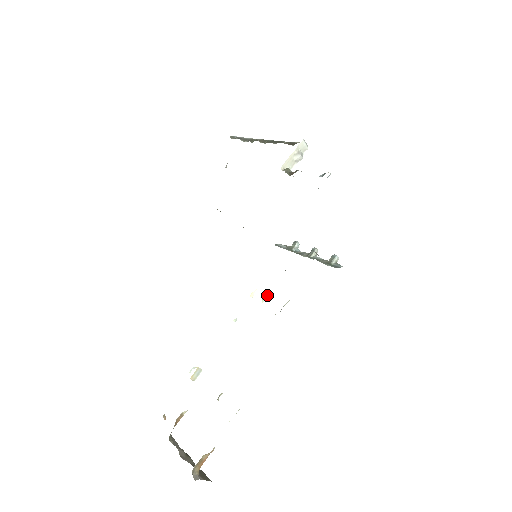
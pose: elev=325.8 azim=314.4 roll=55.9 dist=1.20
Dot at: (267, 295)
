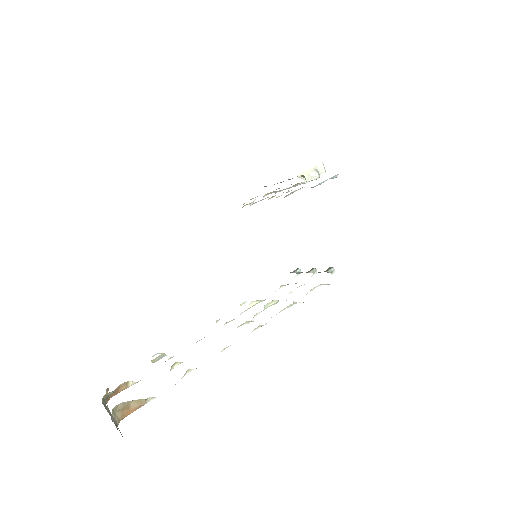
Dot at: (256, 301)
